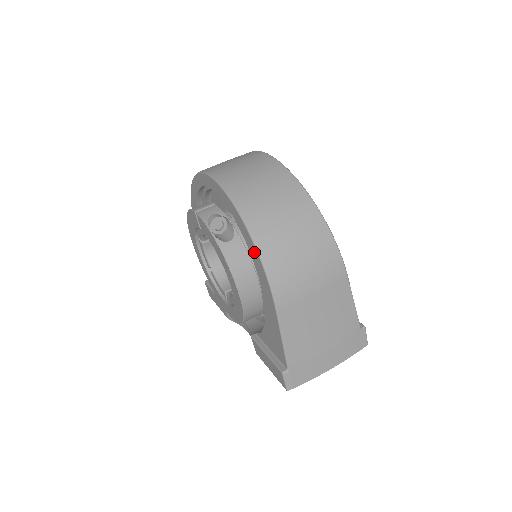
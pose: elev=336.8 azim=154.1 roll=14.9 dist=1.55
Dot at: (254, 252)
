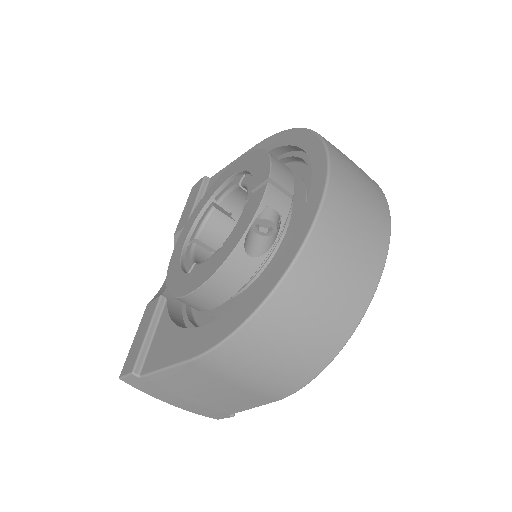
Dot at: (247, 310)
